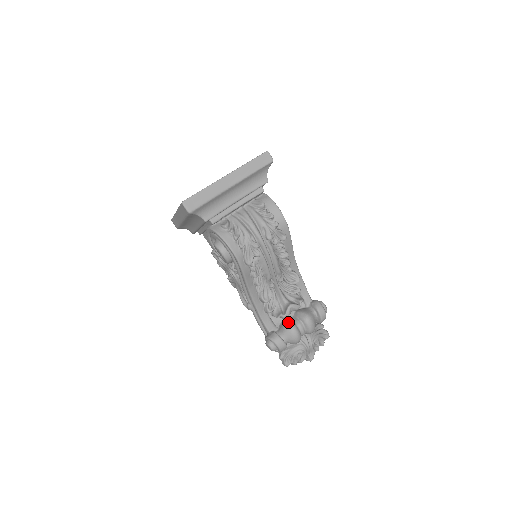
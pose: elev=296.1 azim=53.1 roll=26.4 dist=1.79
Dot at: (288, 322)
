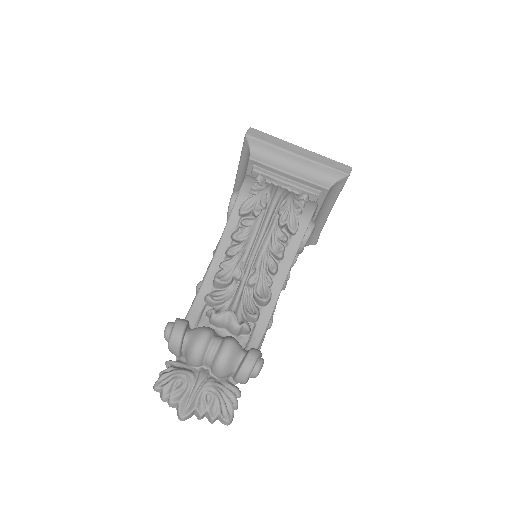
Dot at: occluded
